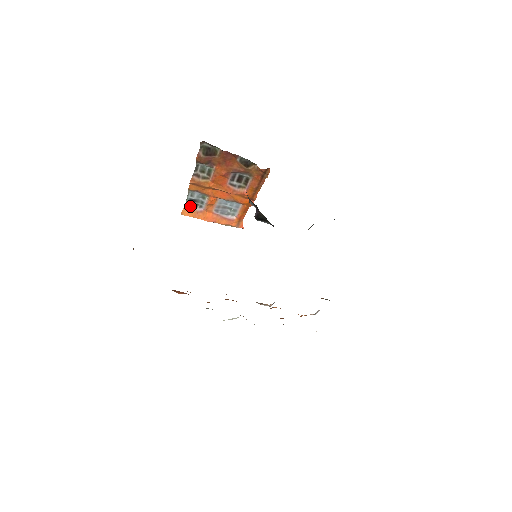
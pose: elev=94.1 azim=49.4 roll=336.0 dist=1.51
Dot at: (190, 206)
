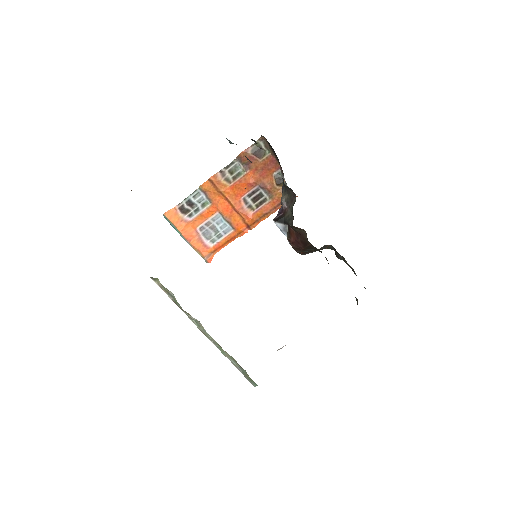
Dot at: (181, 209)
